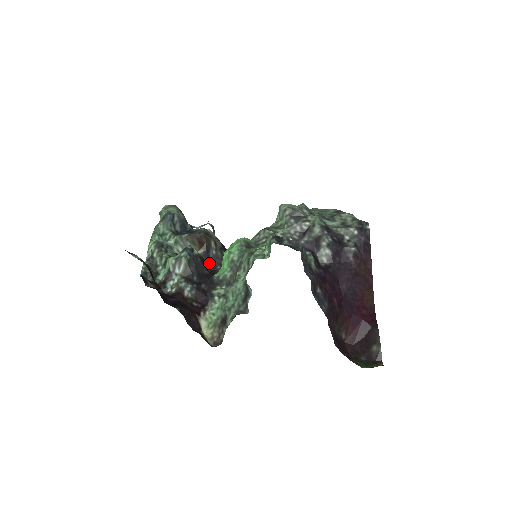
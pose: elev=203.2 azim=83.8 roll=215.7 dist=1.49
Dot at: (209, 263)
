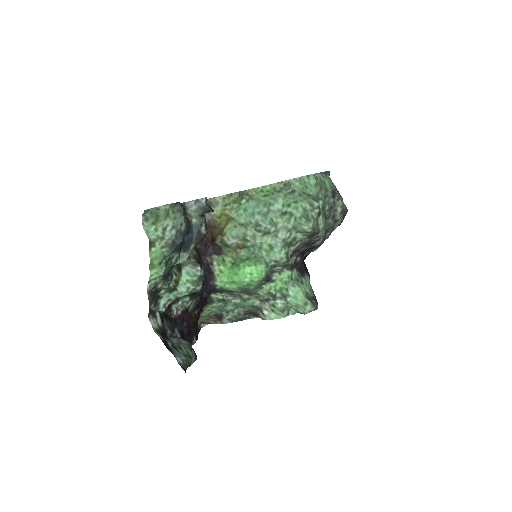
Dot at: occluded
